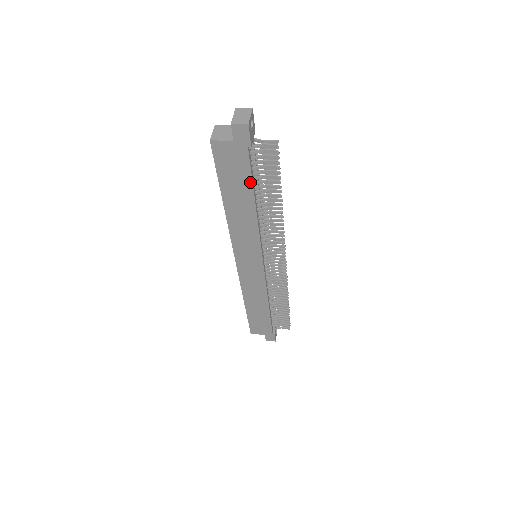
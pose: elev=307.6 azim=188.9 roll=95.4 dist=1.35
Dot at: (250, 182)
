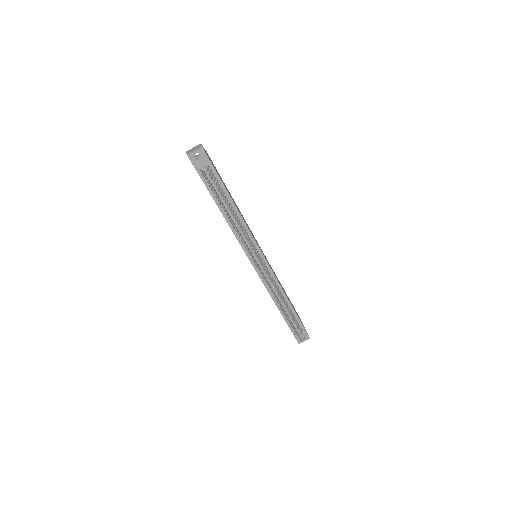
Dot at: (211, 194)
